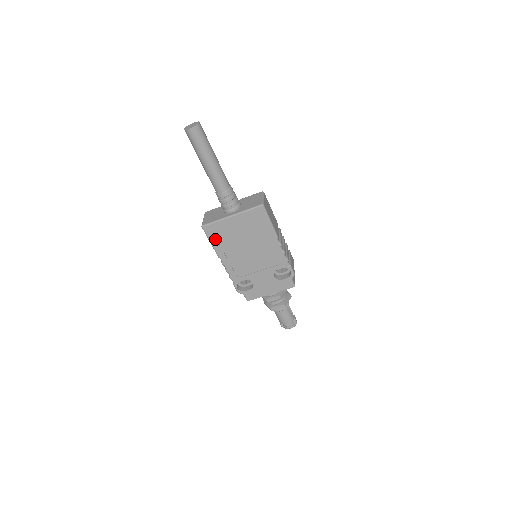
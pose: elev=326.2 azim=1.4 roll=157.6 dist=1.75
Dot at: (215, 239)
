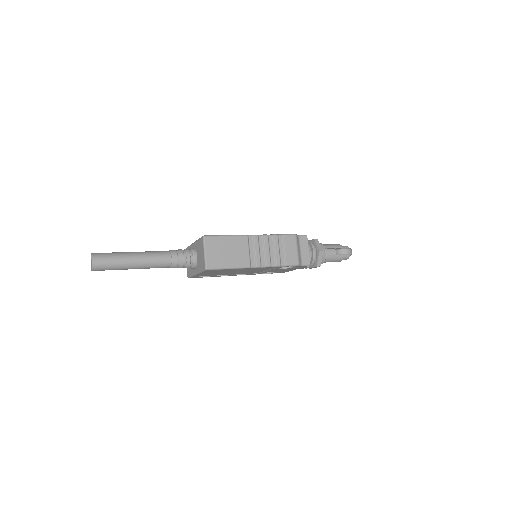
Dot at: occluded
